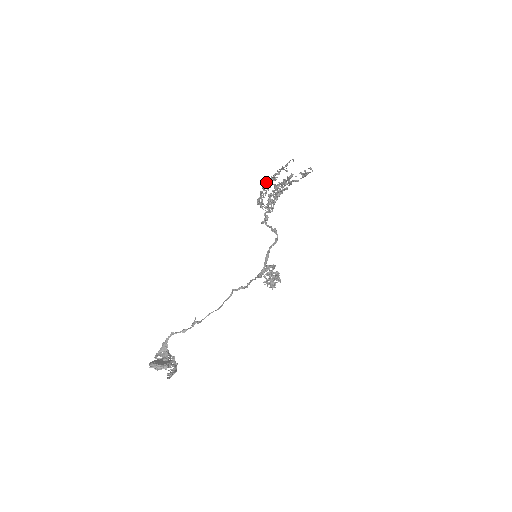
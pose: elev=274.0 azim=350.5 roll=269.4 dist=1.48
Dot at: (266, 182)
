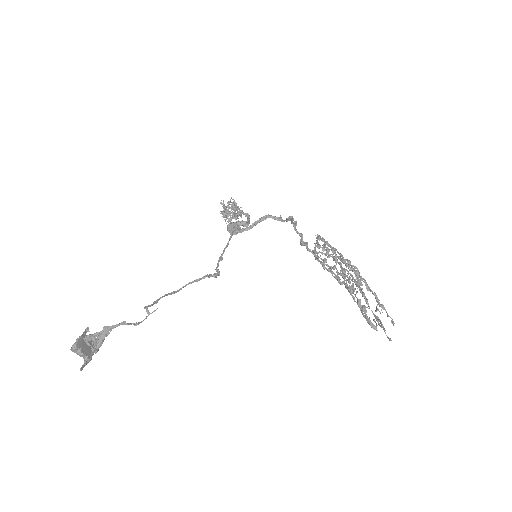
Dot at: (351, 268)
